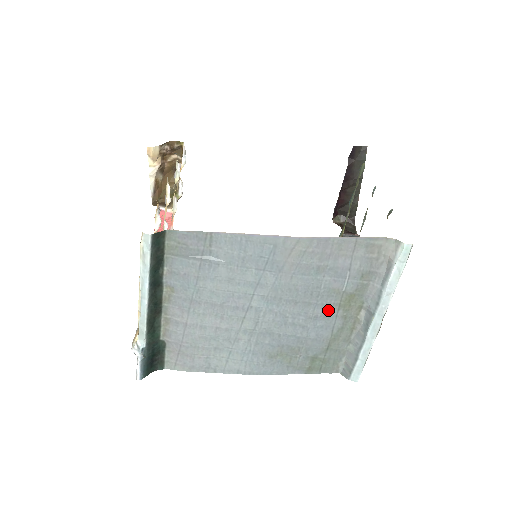
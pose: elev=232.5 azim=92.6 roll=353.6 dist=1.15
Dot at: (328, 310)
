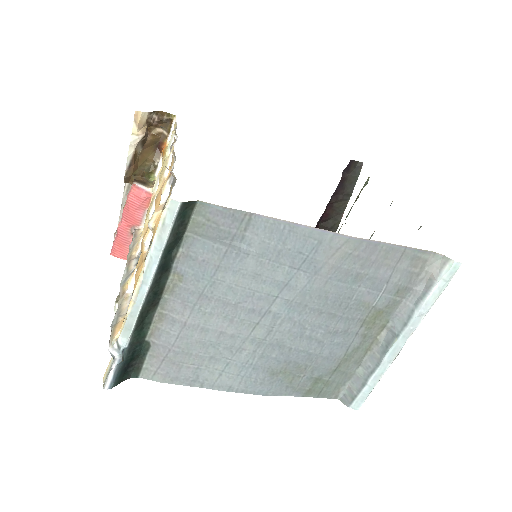
Dot at: (351, 326)
